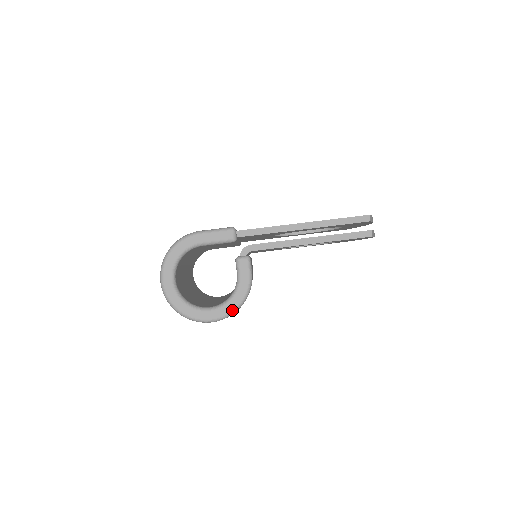
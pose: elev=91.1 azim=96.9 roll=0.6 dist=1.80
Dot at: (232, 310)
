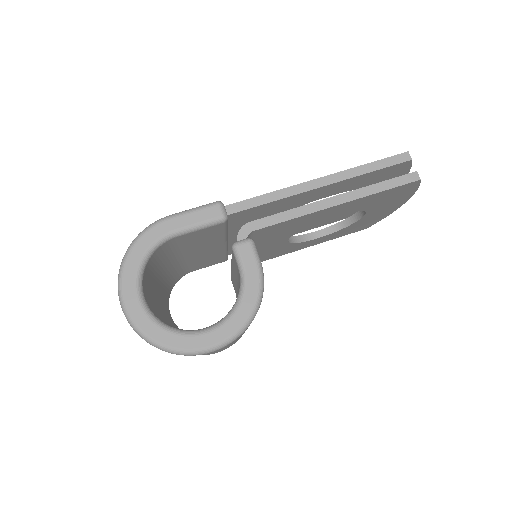
Dot at: (242, 324)
